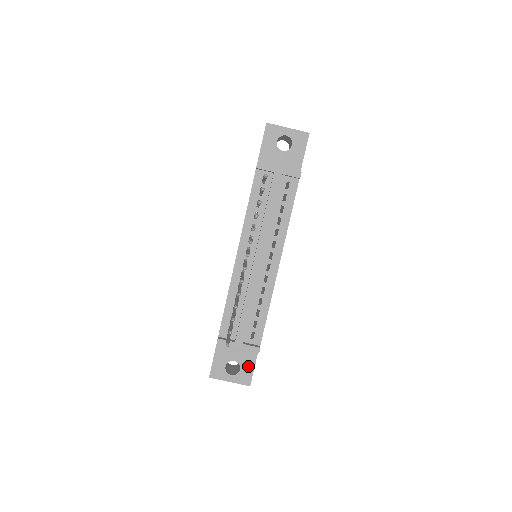
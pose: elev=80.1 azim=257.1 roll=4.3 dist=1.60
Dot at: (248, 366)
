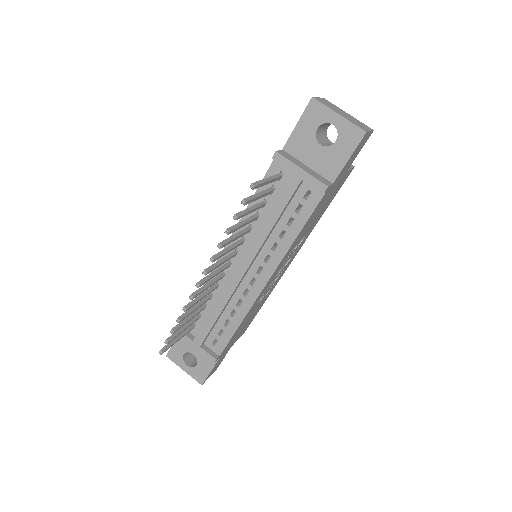
Dot at: (205, 366)
